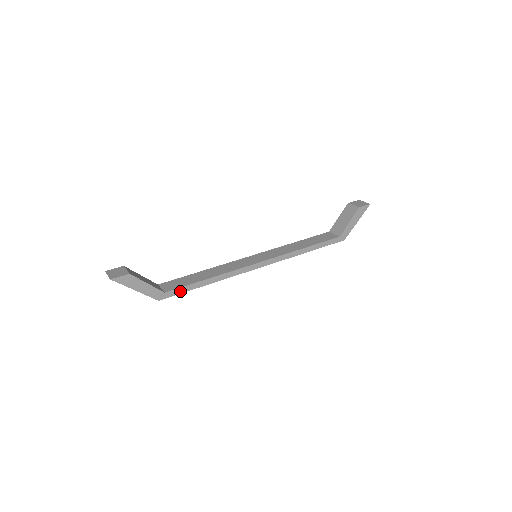
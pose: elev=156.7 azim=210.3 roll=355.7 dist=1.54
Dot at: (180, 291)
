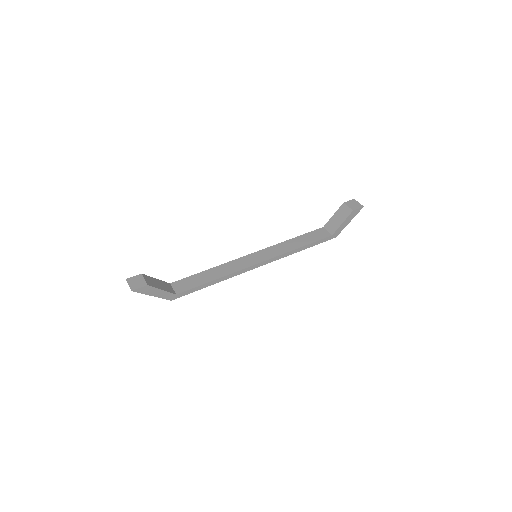
Dot at: (189, 292)
